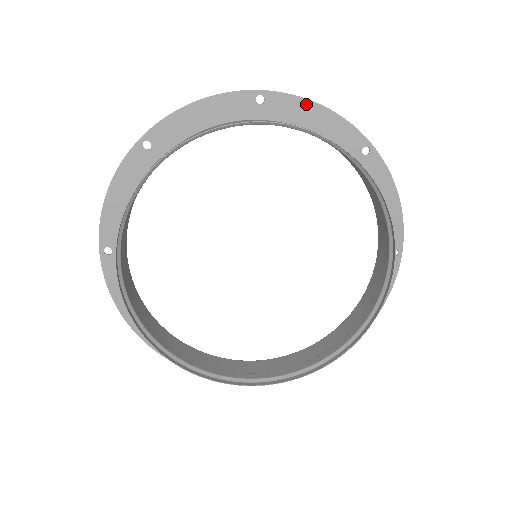
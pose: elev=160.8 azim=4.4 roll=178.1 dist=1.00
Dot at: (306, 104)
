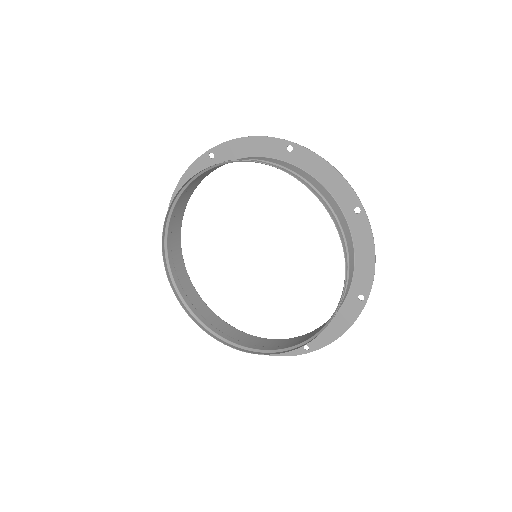
Dot at: (237, 142)
